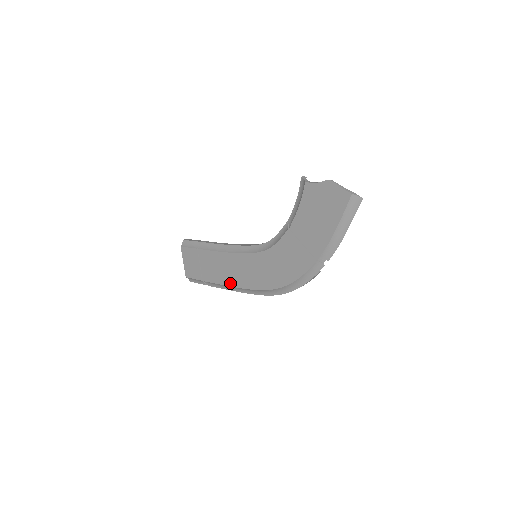
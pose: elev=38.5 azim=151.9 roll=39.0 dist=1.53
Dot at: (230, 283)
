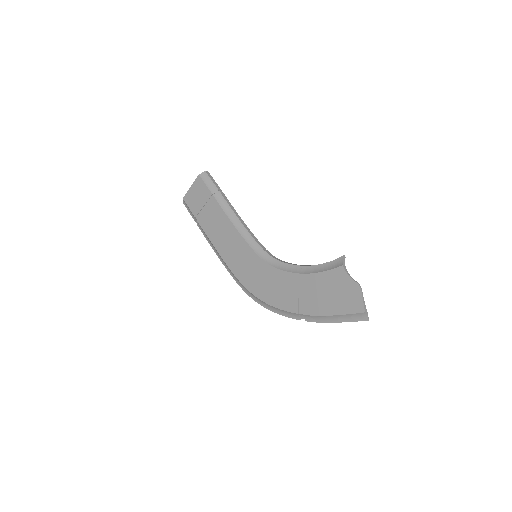
Dot at: (218, 247)
